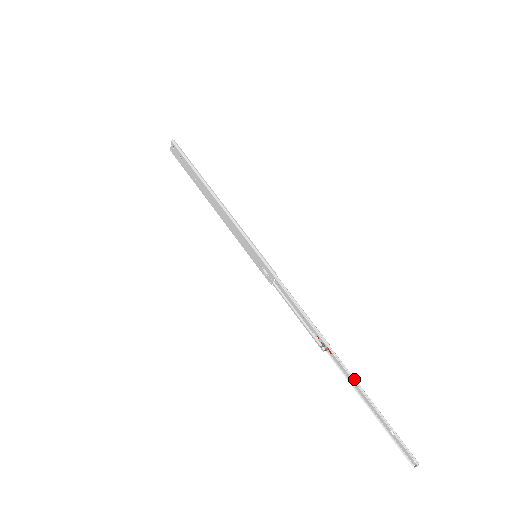
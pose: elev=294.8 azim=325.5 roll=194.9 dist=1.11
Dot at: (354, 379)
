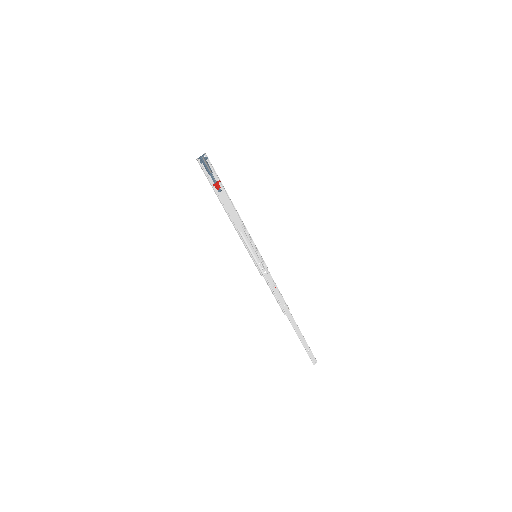
Dot at: (295, 330)
